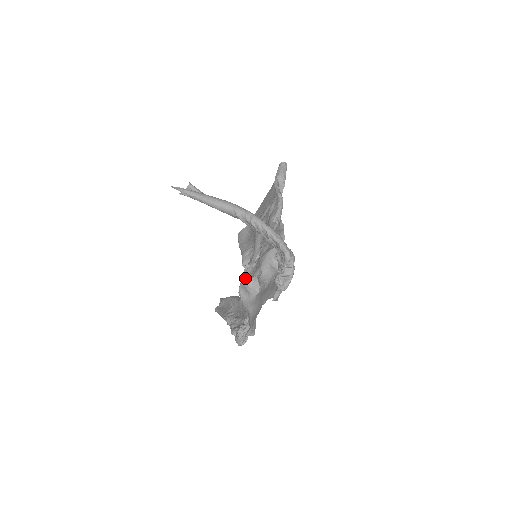
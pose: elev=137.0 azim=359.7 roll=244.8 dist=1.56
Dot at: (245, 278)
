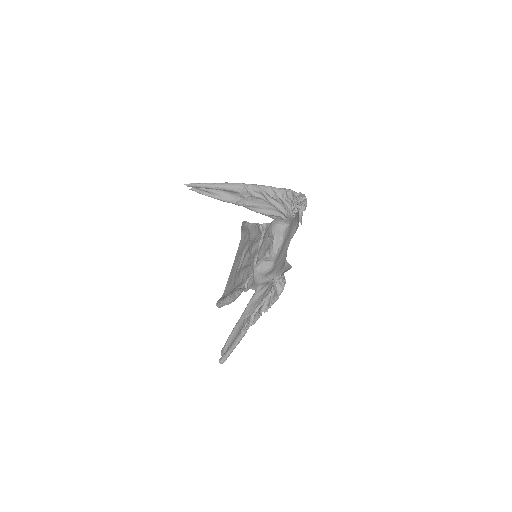
Dot at: (256, 263)
